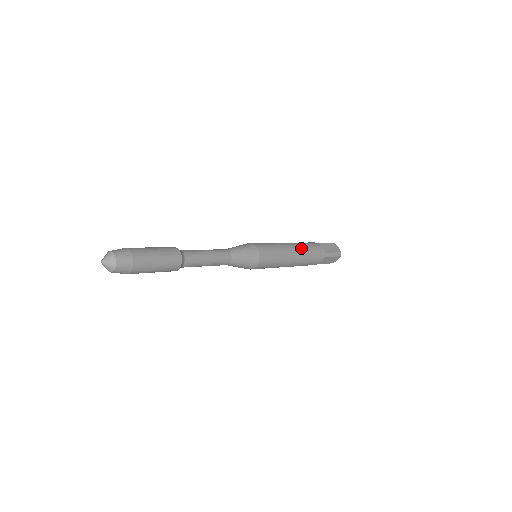
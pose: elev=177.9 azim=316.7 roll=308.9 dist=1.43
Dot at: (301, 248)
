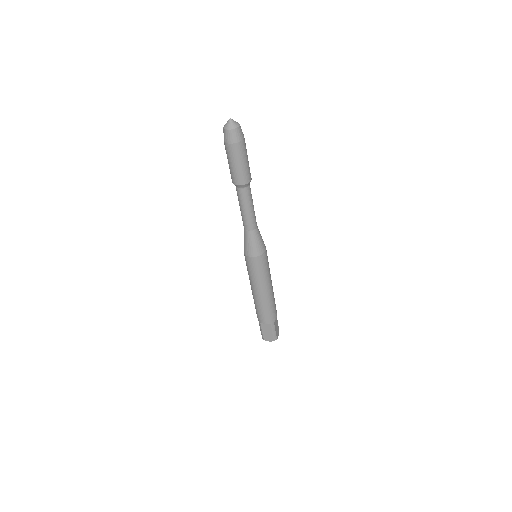
Dot at: (273, 295)
